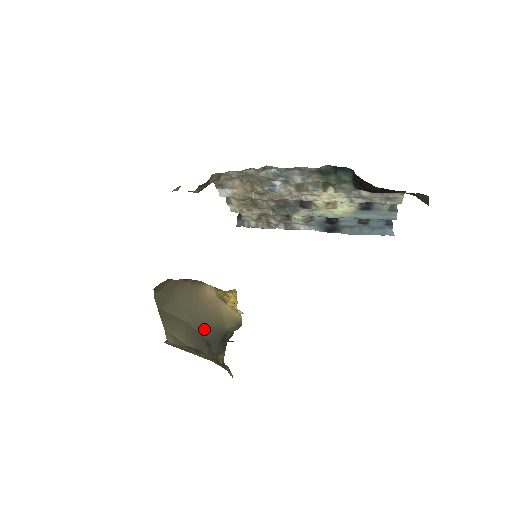
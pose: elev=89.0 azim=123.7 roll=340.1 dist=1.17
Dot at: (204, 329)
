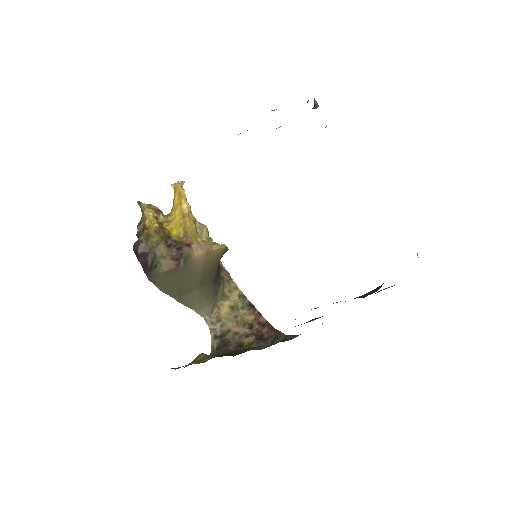
Dot at: (209, 279)
